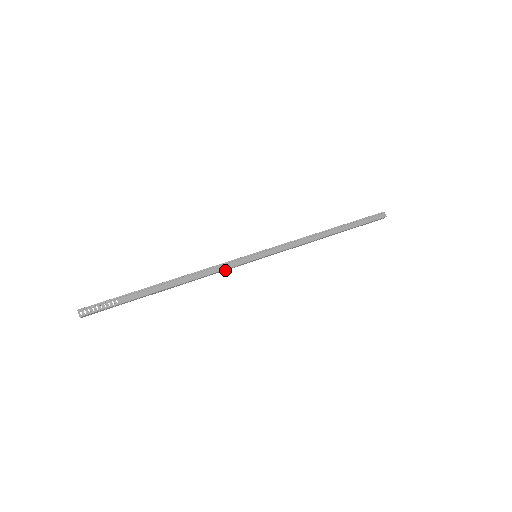
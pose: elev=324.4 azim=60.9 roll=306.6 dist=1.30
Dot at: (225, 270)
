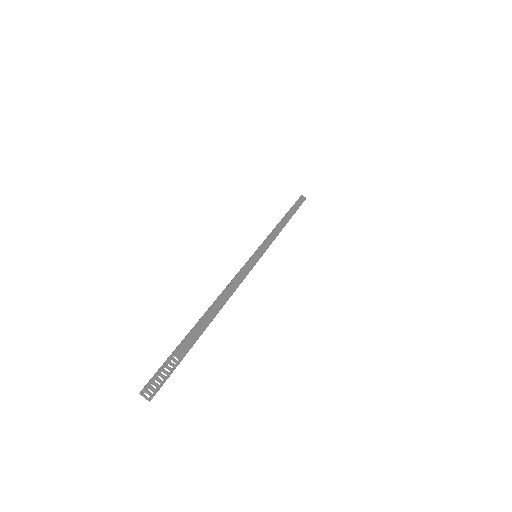
Dot at: occluded
